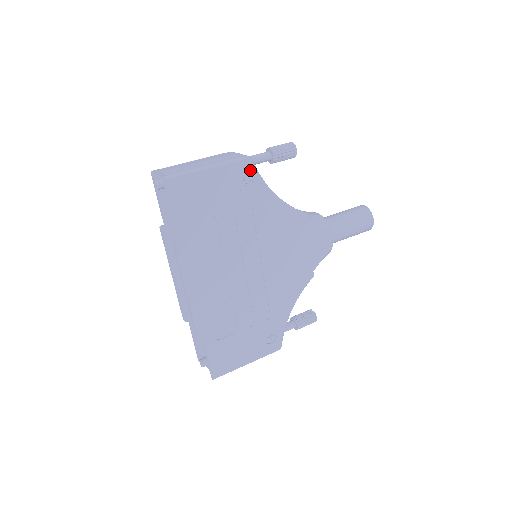
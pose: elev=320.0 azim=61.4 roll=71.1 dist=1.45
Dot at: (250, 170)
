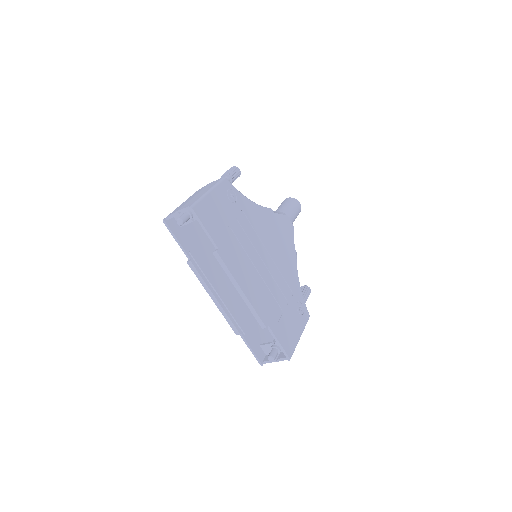
Dot at: (230, 186)
